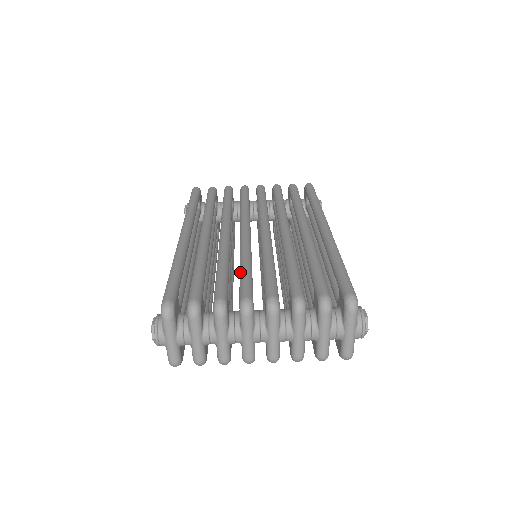
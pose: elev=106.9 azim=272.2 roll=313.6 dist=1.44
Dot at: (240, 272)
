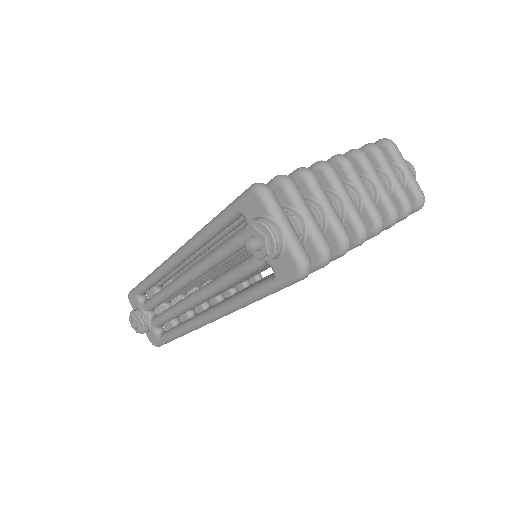
Dot at: occluded
